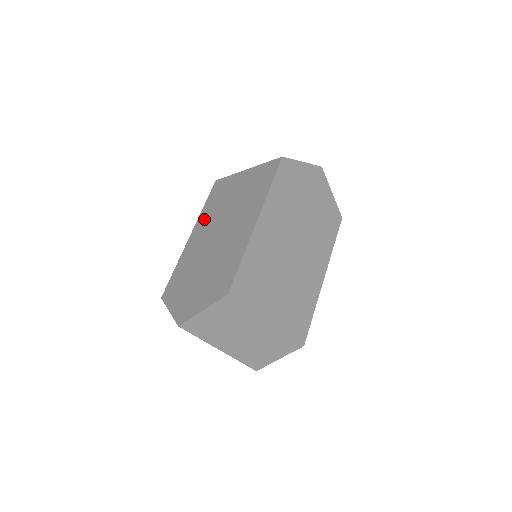
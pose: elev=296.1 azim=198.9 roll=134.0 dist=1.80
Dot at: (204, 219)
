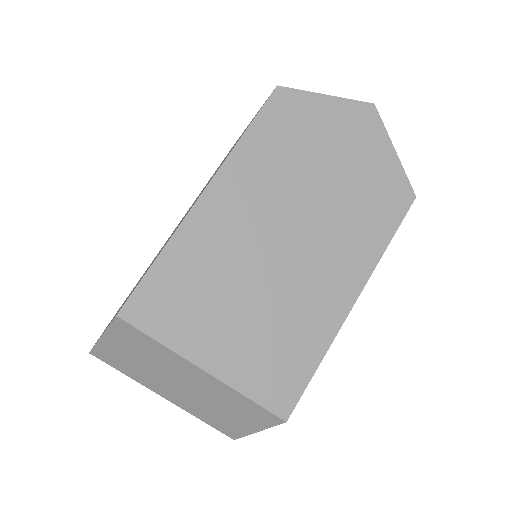
Dot at: occluded
